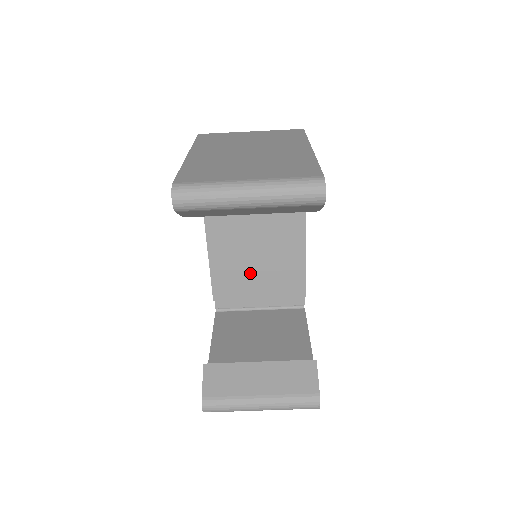
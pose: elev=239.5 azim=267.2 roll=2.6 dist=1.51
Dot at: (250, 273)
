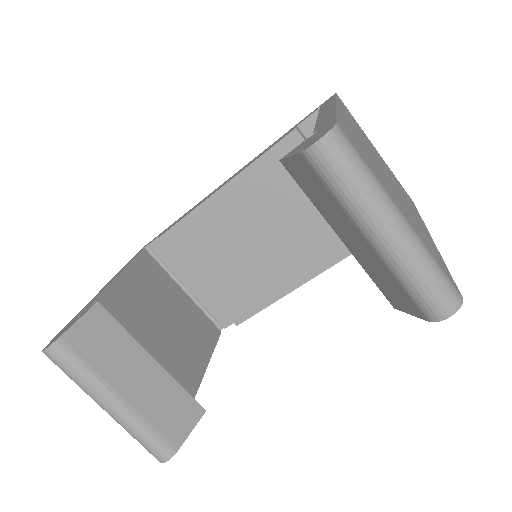
Dot at: (221, 256)
